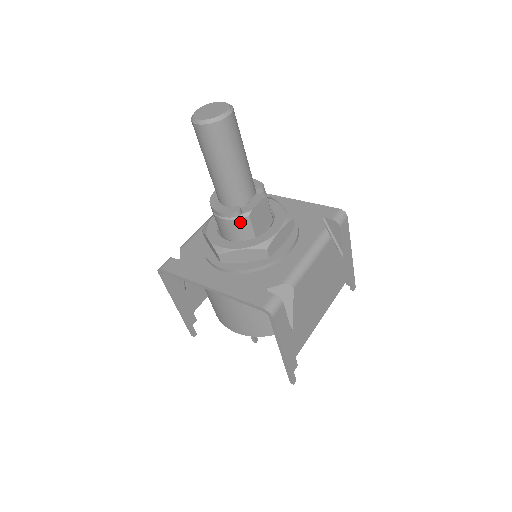
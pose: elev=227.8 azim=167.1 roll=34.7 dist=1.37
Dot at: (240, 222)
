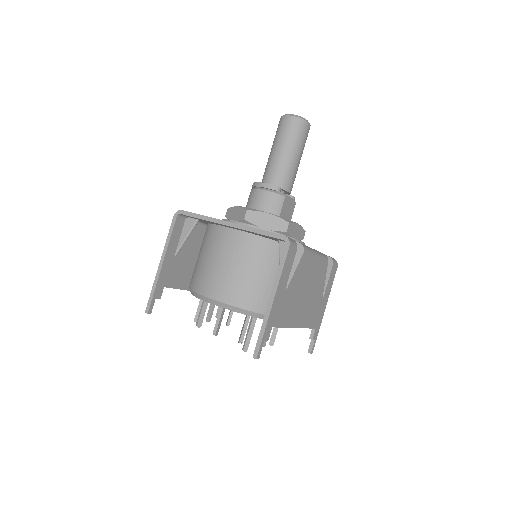
Dot at: (276, 197)
